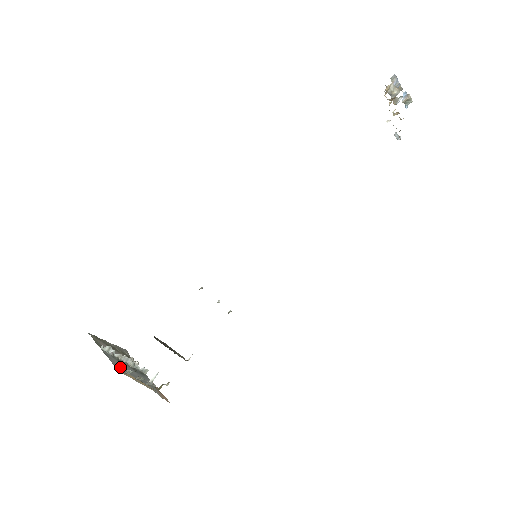
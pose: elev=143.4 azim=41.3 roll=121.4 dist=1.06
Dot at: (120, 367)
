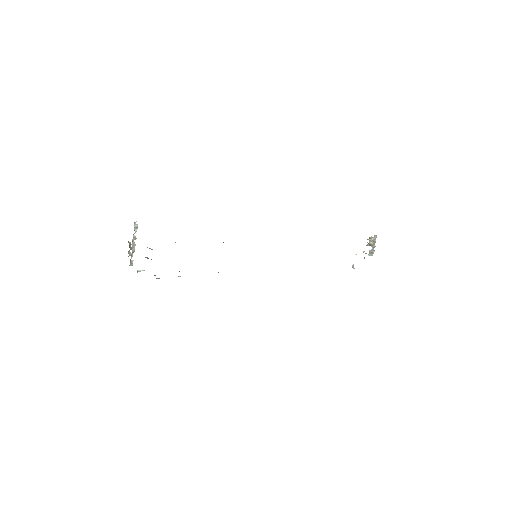
Dot at: occluded
